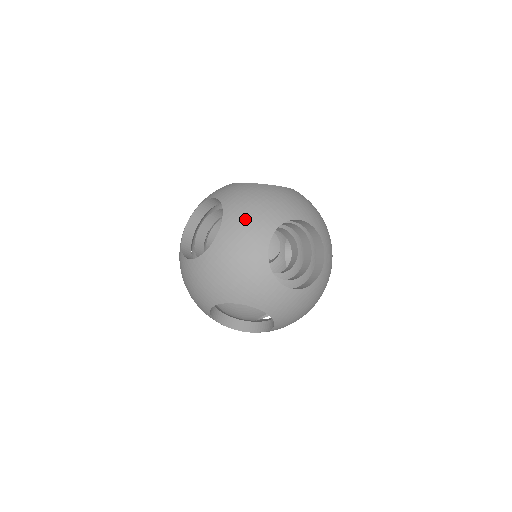
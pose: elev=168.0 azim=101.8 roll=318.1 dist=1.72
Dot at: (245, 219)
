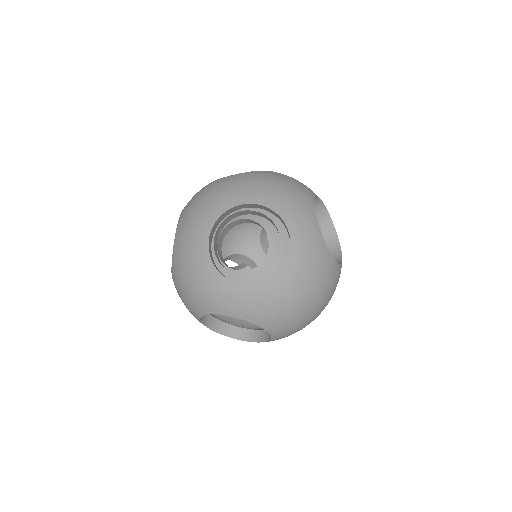
Dot at: (188, 223)
